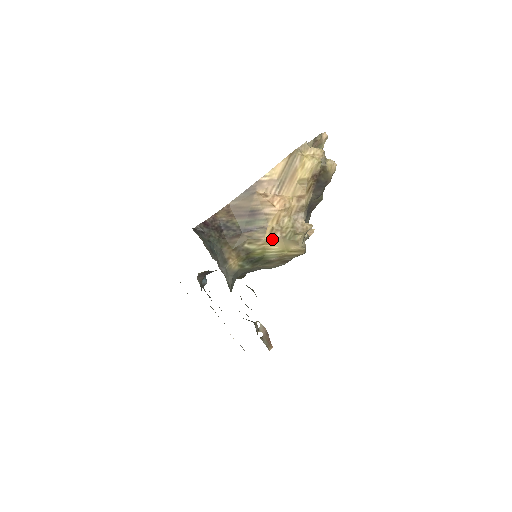
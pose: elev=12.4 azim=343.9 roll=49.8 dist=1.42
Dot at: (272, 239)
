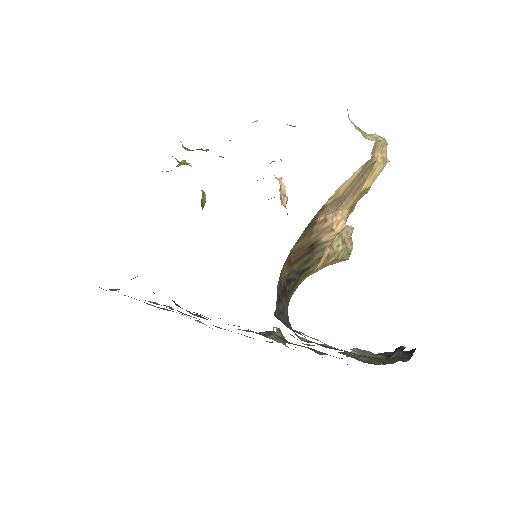
Dot at: (324, 265)
